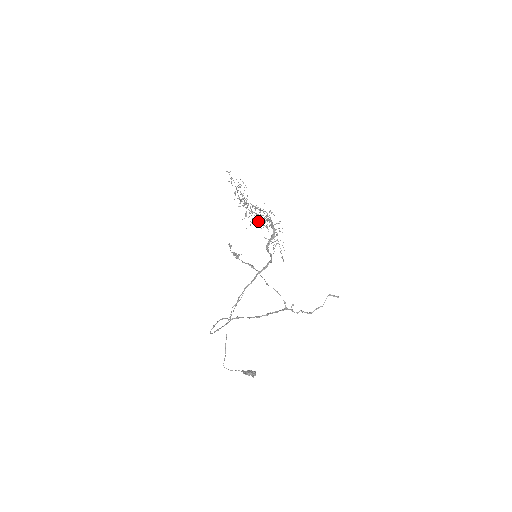
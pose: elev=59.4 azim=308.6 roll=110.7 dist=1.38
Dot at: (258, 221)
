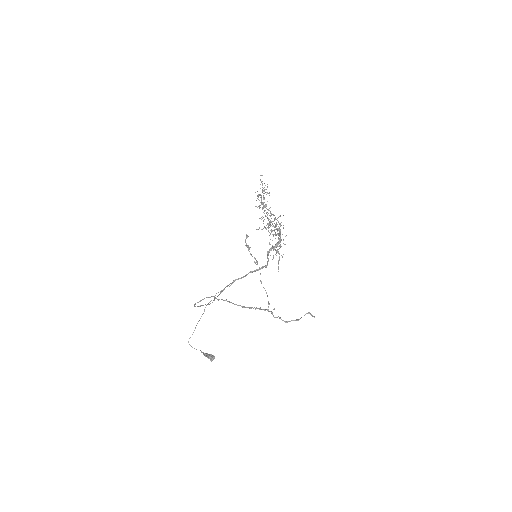
Dot at: (268, 227)
